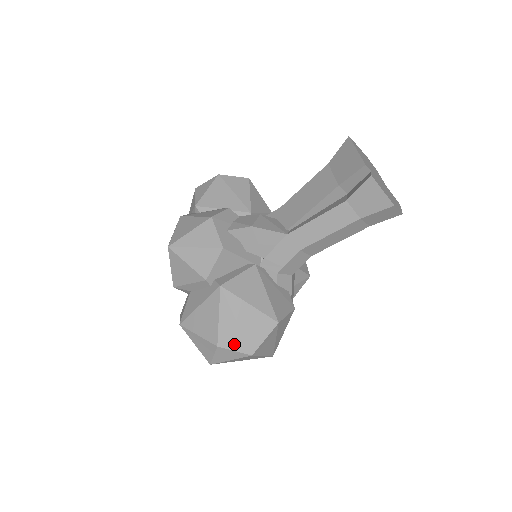
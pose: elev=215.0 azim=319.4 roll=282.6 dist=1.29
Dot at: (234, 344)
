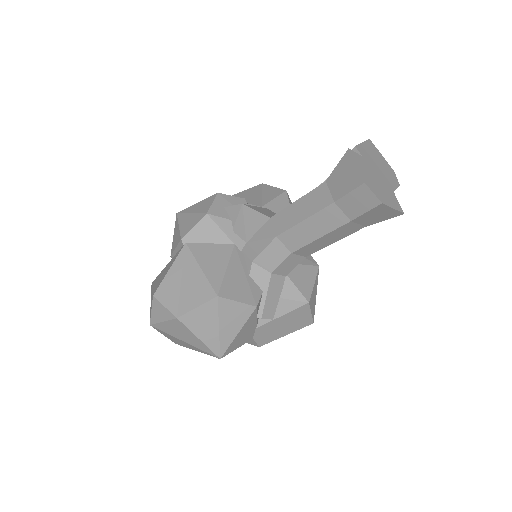
Dot at: (168, 300)
